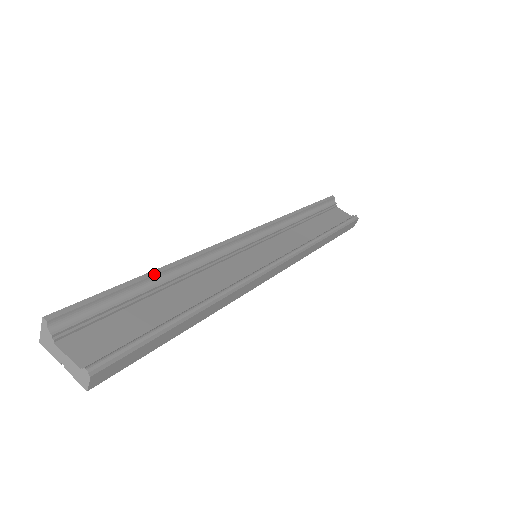
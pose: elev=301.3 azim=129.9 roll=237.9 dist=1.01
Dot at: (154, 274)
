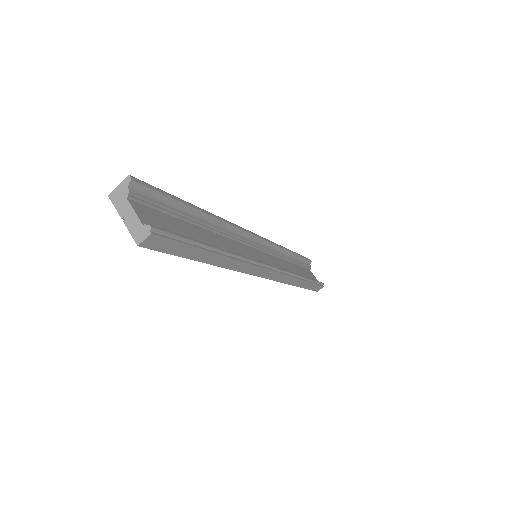
Dot at: (199, 209)
